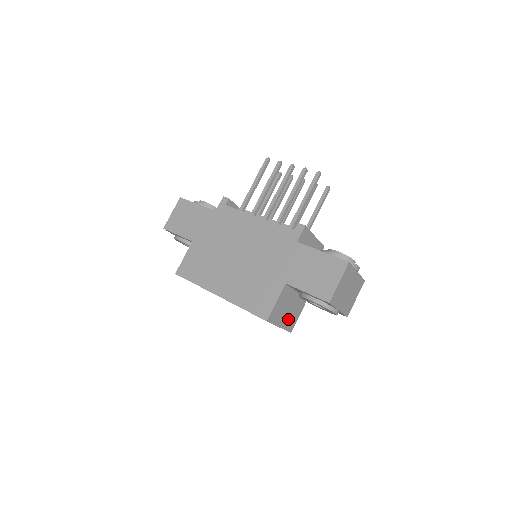
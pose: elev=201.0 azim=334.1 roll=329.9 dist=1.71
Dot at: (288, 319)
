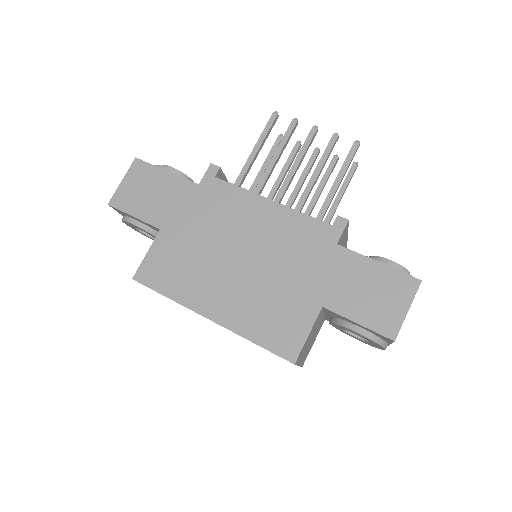
Dot at: (306, 351)
